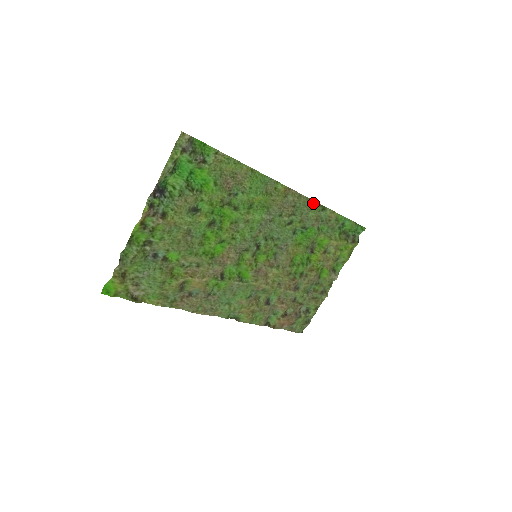
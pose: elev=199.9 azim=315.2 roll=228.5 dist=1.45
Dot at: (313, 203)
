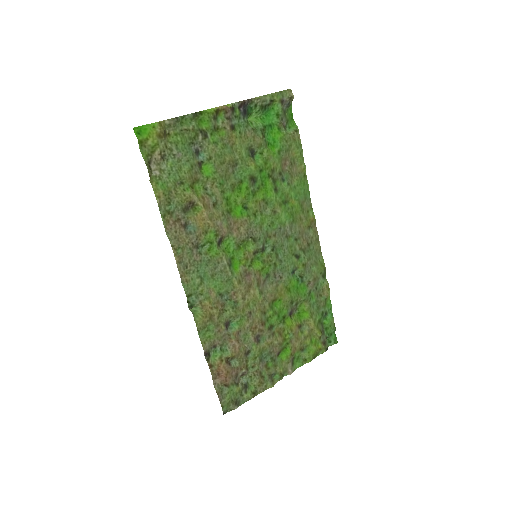
Dot at: (321, 260)
